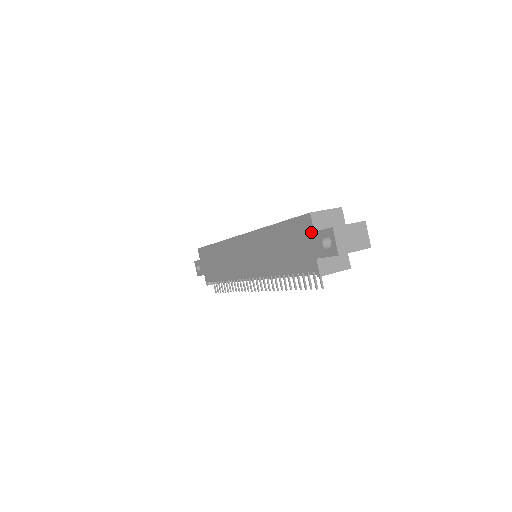
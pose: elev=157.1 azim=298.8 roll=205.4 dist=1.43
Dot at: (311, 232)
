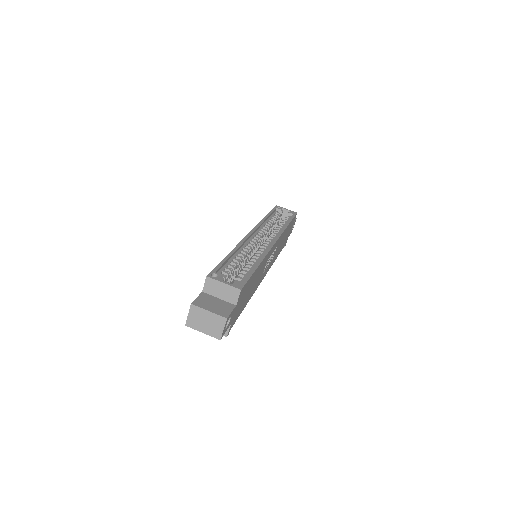
Dot at: (204, 289)
